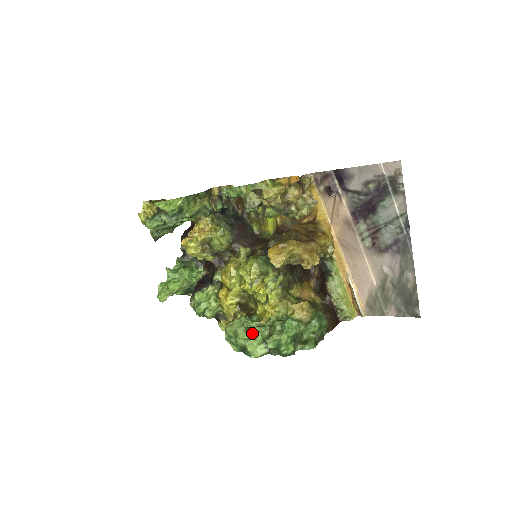
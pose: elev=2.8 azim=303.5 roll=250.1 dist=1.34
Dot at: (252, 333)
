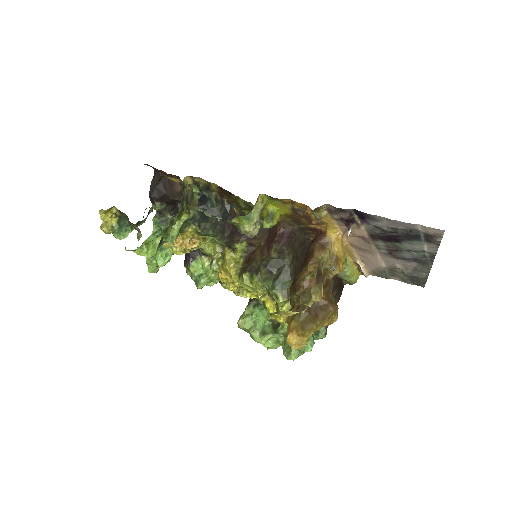
Dot at: (267, 340)
